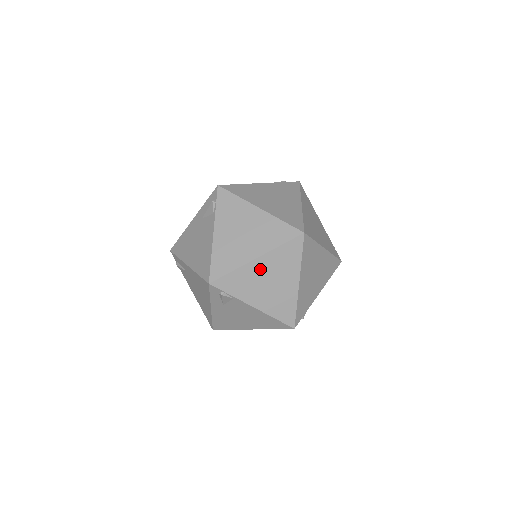
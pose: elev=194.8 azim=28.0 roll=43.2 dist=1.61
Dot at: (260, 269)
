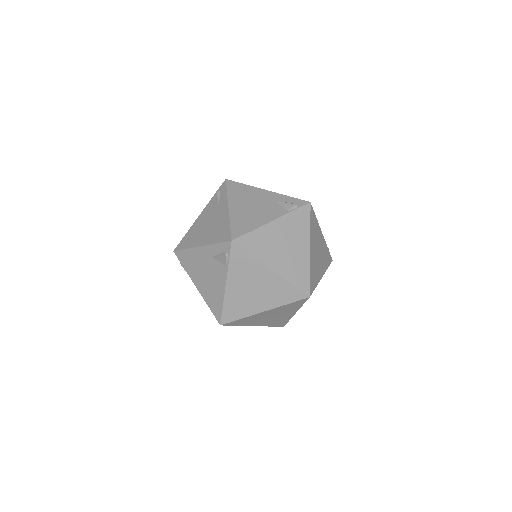
Dot at: (265, 314)
